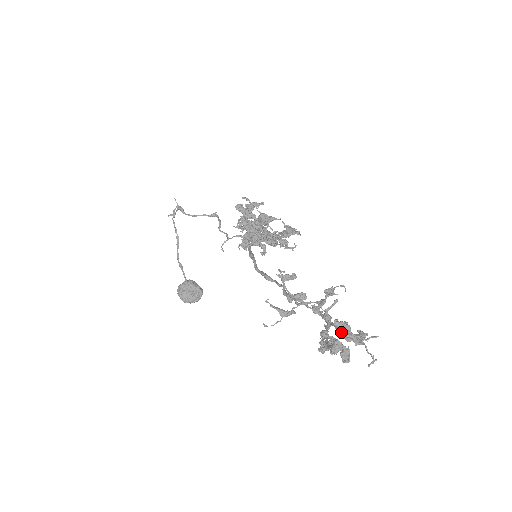
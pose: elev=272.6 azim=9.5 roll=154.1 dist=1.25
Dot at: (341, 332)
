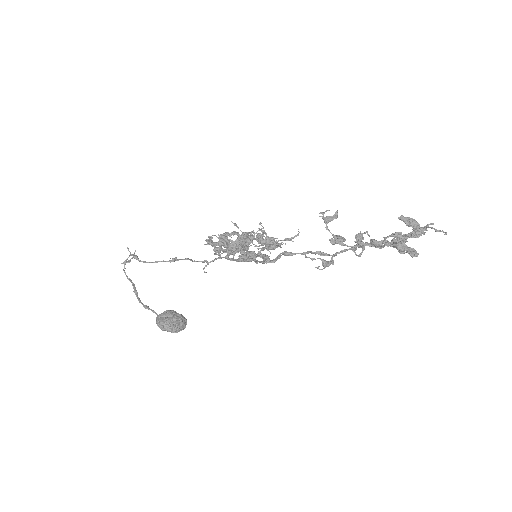
Dot at: (408, 224)
